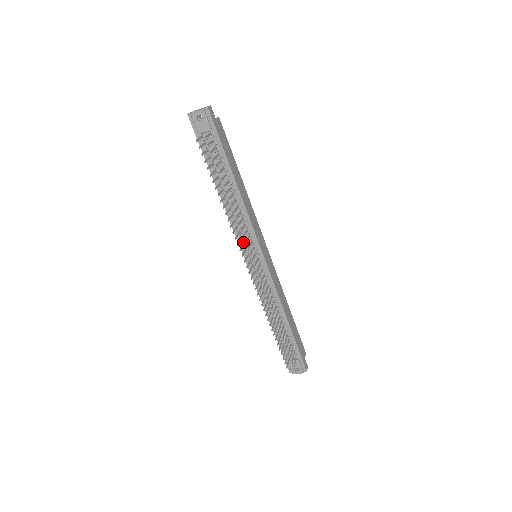
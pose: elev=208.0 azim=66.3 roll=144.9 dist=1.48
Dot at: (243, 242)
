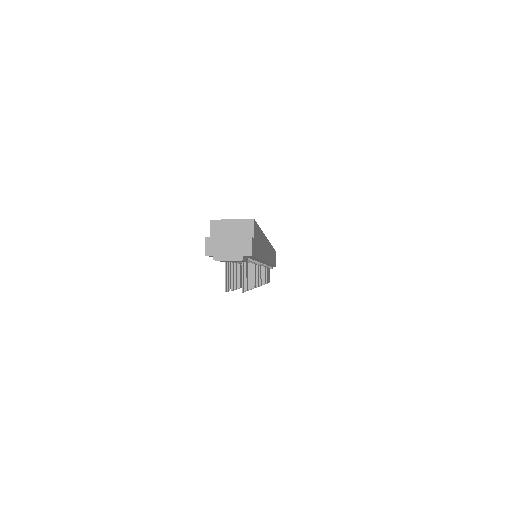
Dot at: occluded
